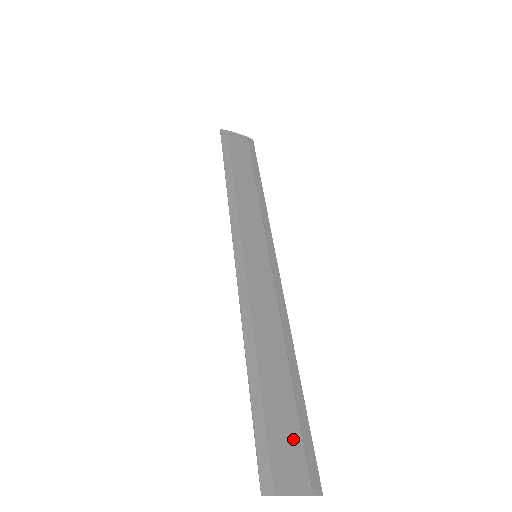
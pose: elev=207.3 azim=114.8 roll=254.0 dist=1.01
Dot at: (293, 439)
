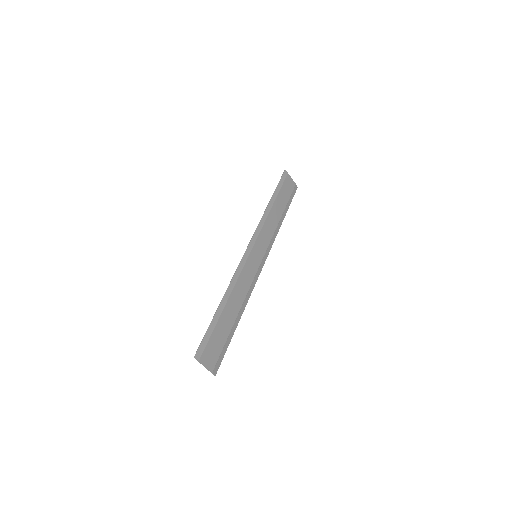
Dot at: (218, 347)
